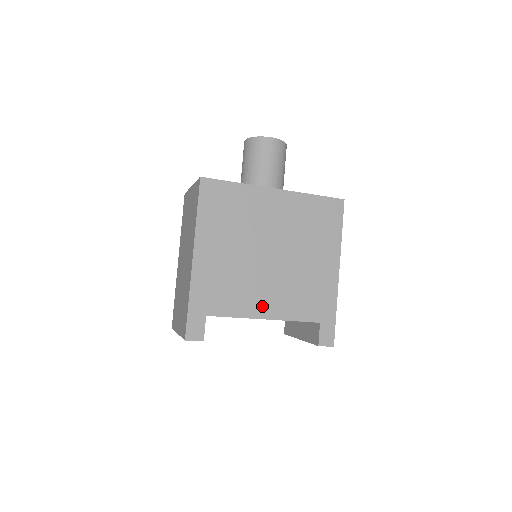
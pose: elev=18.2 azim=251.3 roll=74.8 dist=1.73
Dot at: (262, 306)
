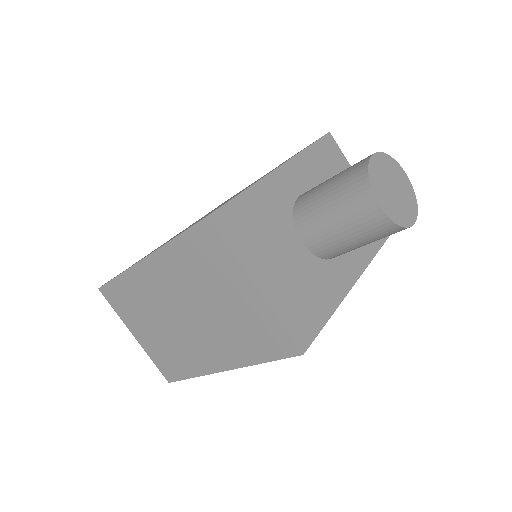
Dot at: occluded
